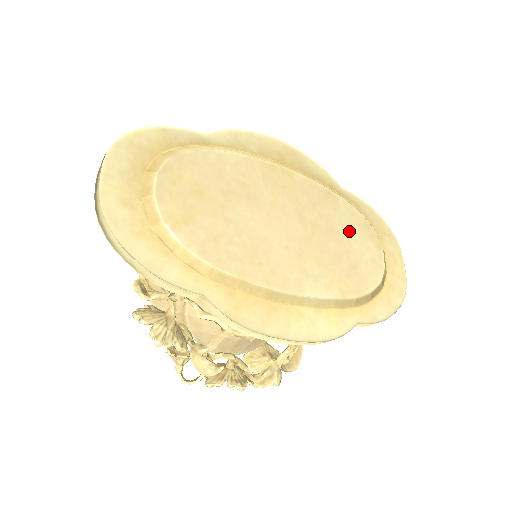
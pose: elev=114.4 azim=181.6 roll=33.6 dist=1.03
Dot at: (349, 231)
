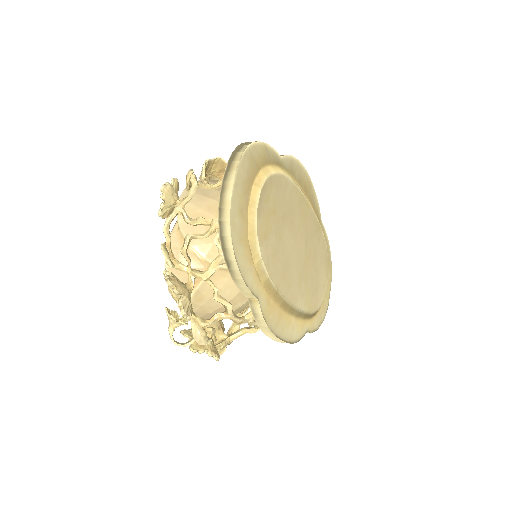
Dot at: (320, 260)
